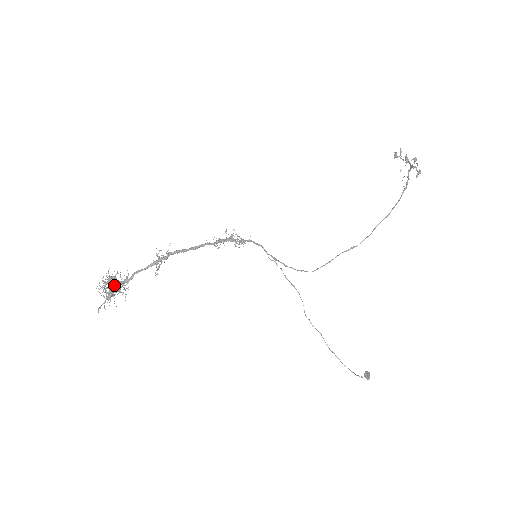
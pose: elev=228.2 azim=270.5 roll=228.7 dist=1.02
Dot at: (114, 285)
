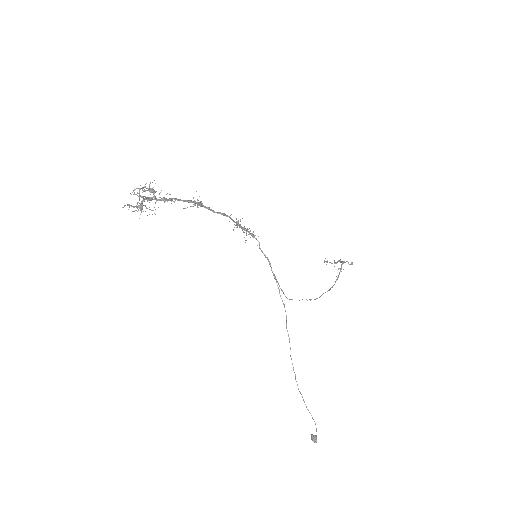
Dot at: occluded
